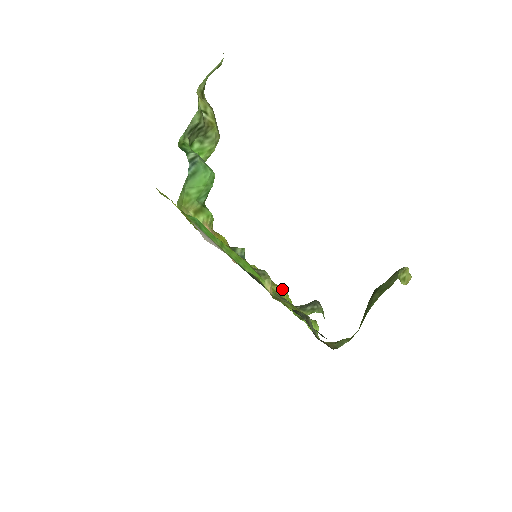
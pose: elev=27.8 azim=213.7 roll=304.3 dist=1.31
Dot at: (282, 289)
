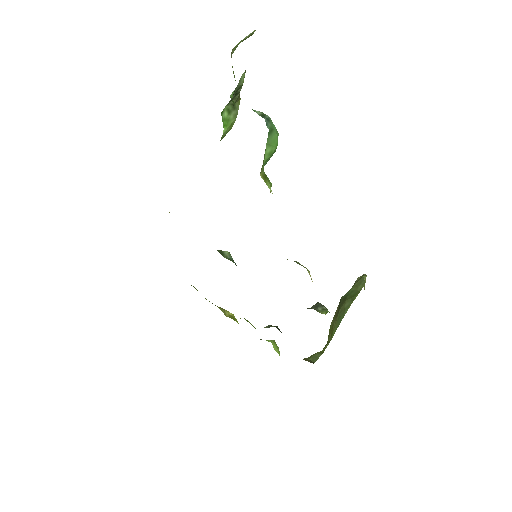
Dot at: (228, 312)
